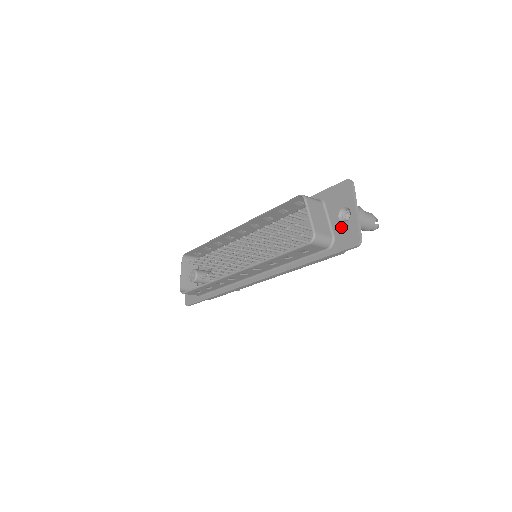
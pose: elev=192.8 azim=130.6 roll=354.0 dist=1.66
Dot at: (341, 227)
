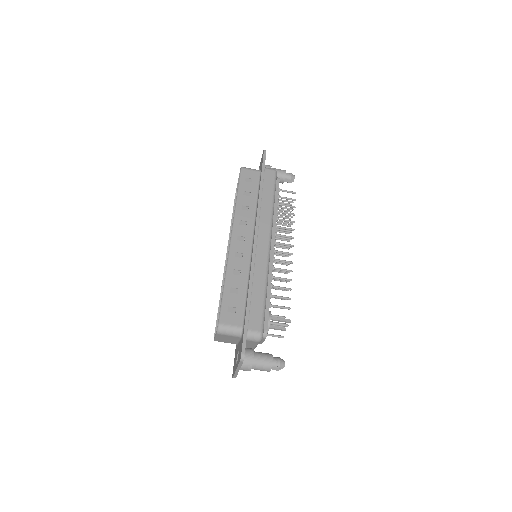
Dot at: occluded
